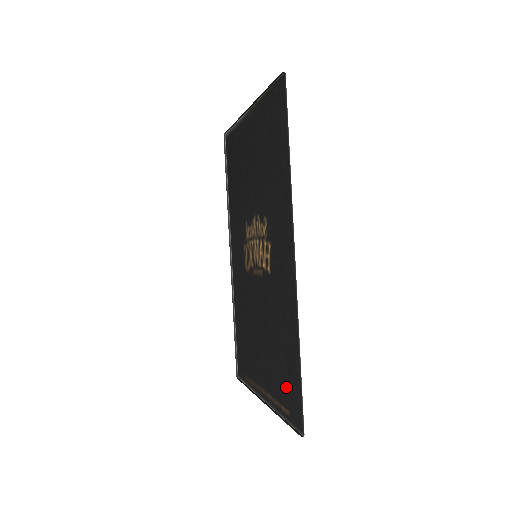
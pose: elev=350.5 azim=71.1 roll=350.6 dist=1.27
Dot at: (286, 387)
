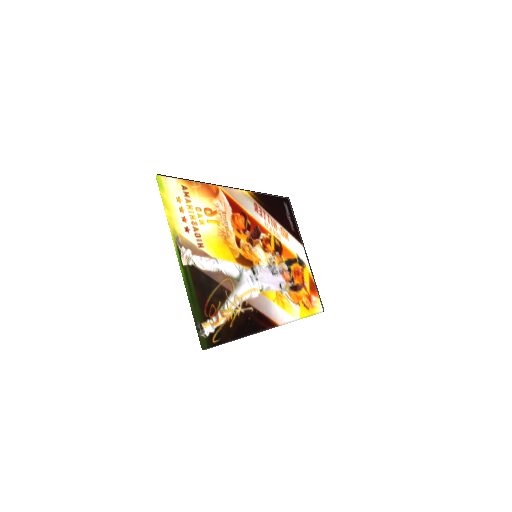
Dot at: (185, 206)
